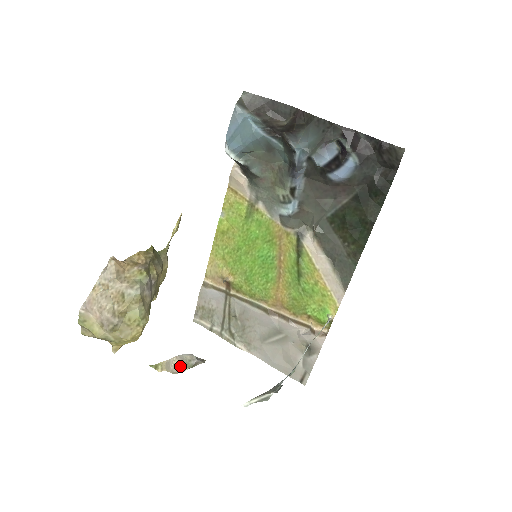
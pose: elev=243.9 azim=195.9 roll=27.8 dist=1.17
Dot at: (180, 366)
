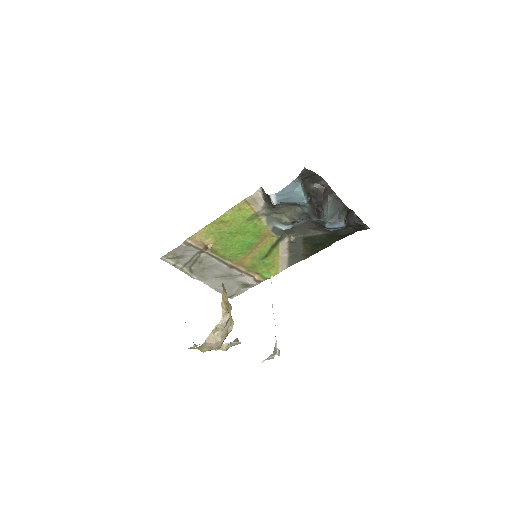
Dot at: (229, 347)
